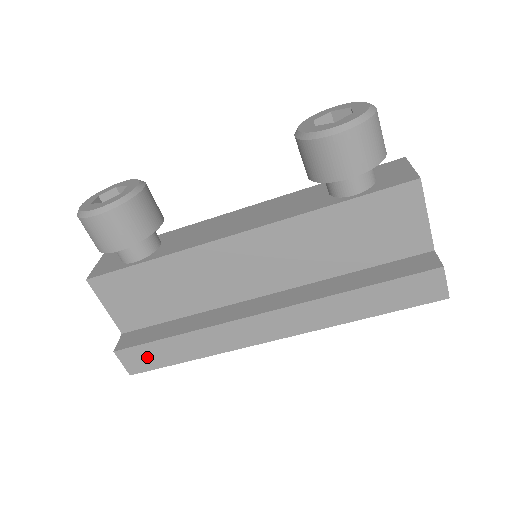
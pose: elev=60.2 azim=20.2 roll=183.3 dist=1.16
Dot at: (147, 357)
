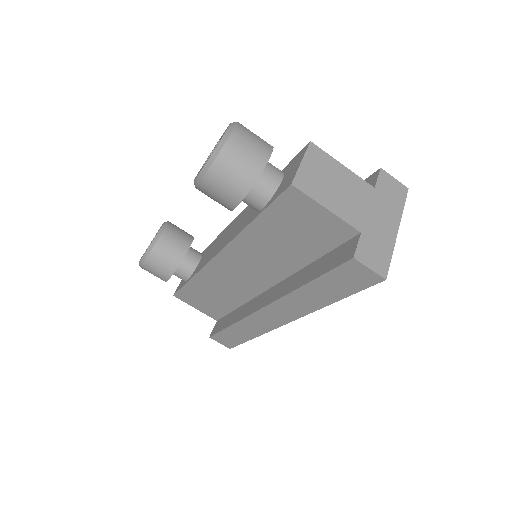
Dot at: (228, 339)
